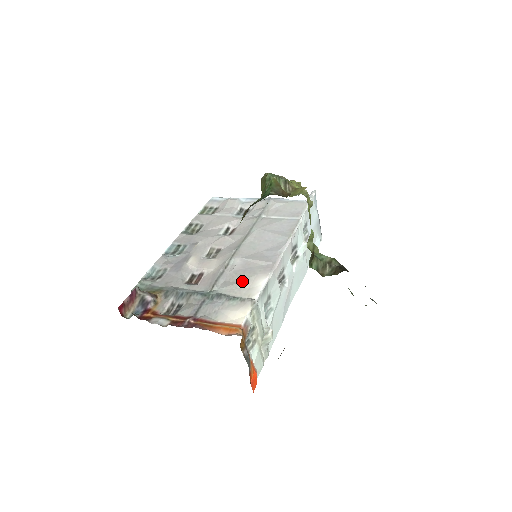
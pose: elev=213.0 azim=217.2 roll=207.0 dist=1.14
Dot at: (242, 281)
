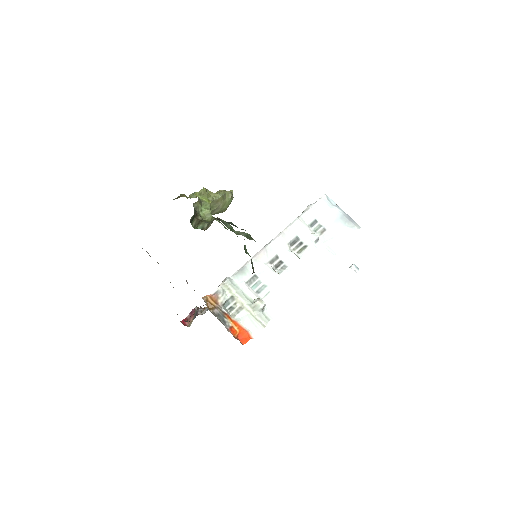
Dot at: occluded
